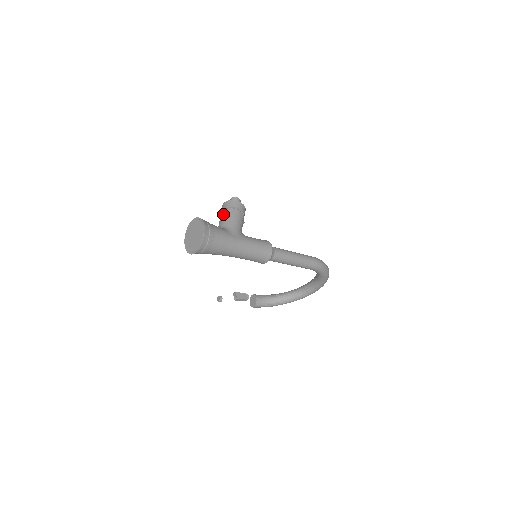
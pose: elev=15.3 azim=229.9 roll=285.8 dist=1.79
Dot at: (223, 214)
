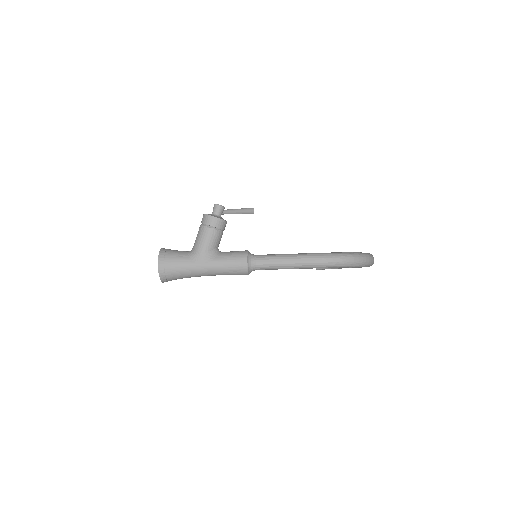
Dot at: (198, 231)
